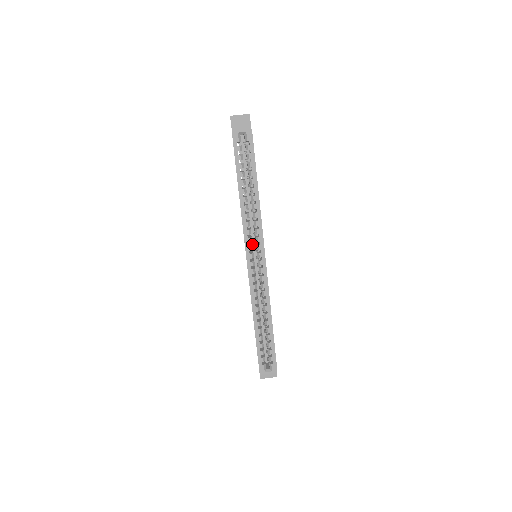
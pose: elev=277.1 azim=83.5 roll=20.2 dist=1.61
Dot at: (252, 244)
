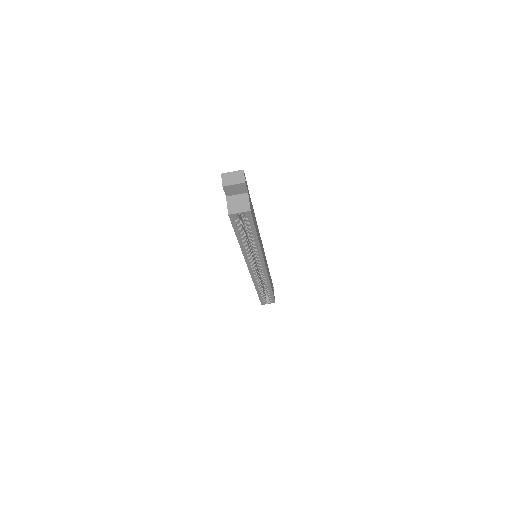
Dot at: (252, 250)
